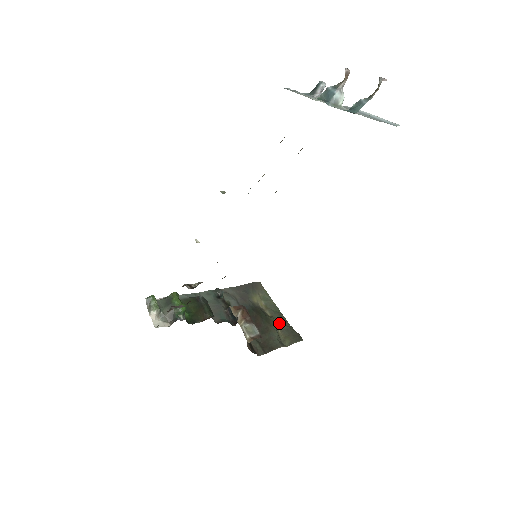
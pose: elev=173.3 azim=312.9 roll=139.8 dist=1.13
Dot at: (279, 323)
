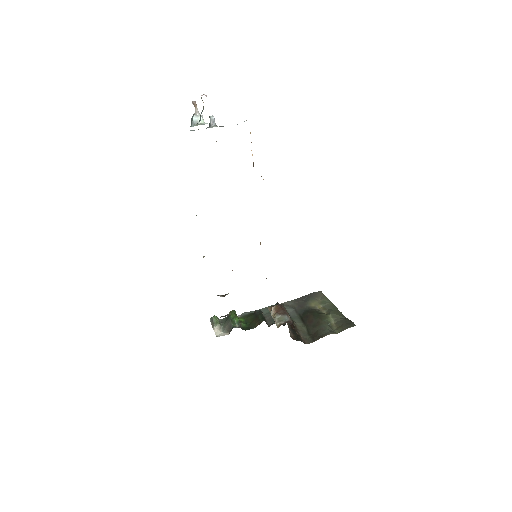
Dot at: (333, 317)
